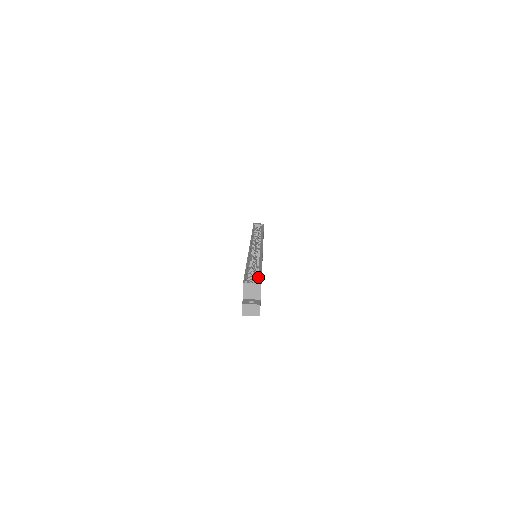
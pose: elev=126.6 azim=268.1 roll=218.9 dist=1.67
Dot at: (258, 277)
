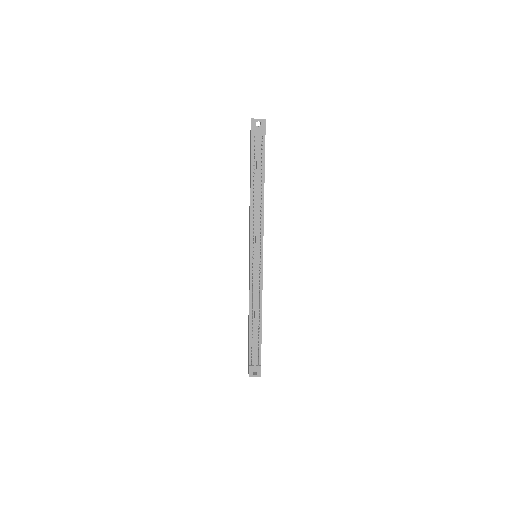
Dot at: occluded
